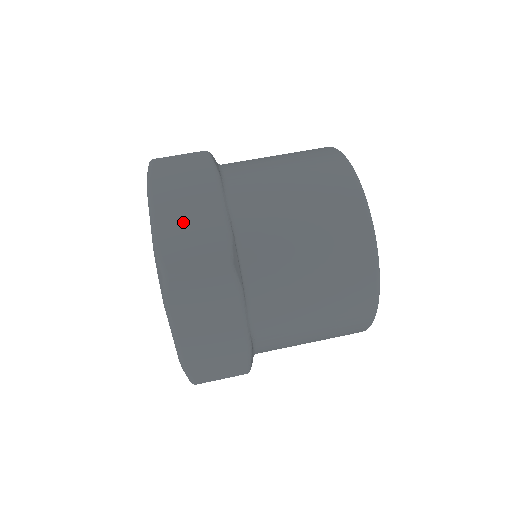
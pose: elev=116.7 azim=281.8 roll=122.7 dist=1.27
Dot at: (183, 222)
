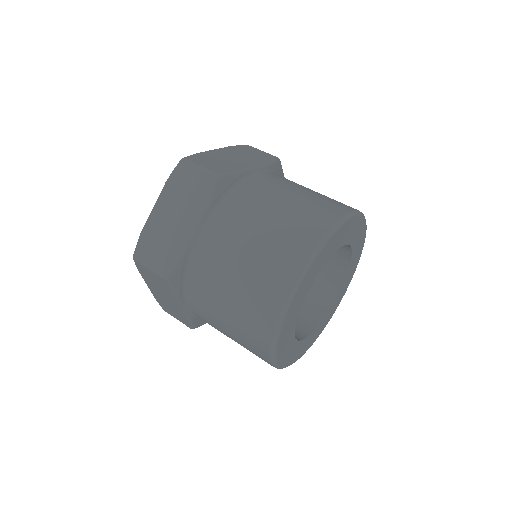
Dot at: (223, 158)
